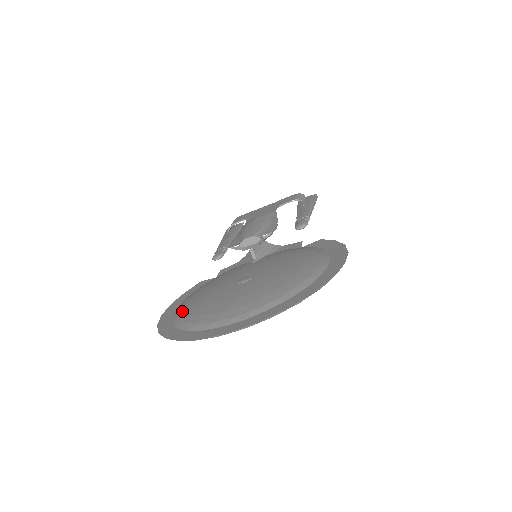
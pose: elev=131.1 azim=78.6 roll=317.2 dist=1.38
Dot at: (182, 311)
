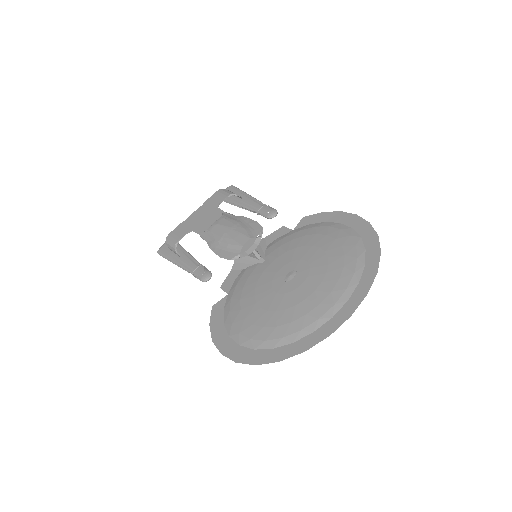
Dot at: (253, 335)
